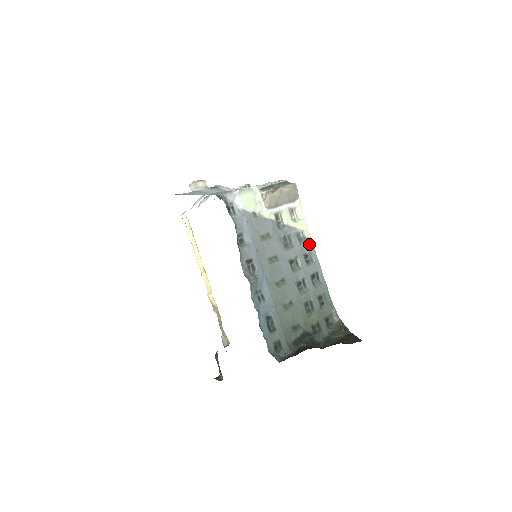
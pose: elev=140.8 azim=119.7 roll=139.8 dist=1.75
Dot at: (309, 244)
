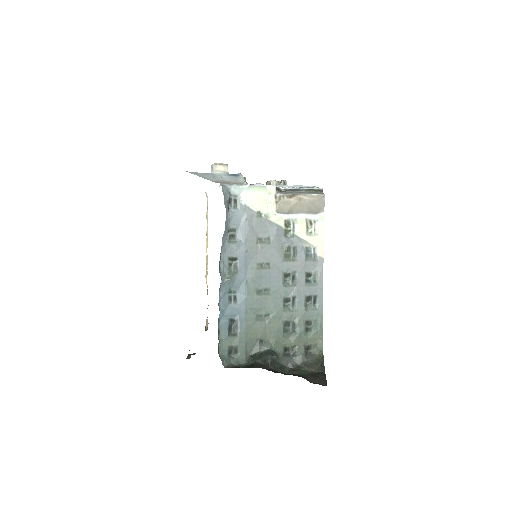
Dot at: (318, 263)
